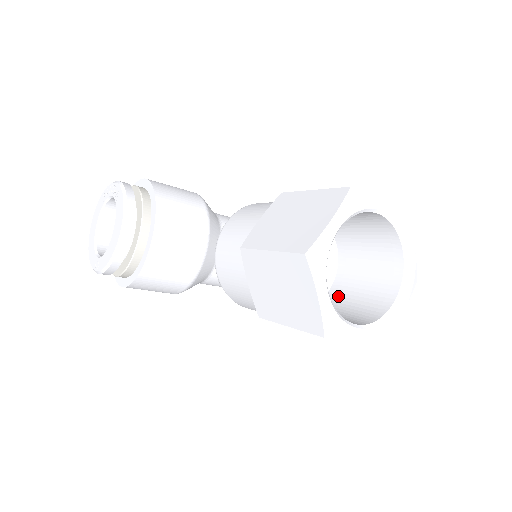
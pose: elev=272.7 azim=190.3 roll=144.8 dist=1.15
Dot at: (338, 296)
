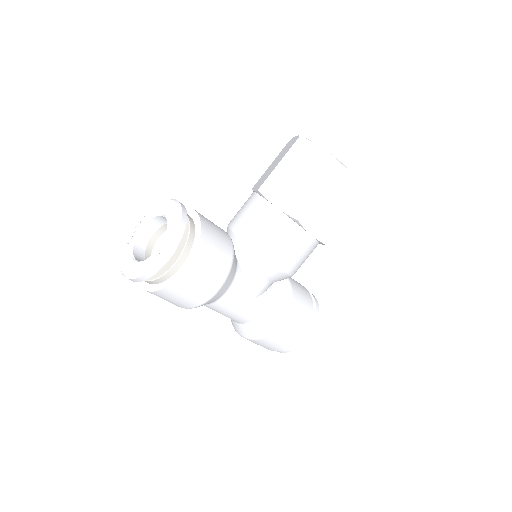
Dot at: occluded
